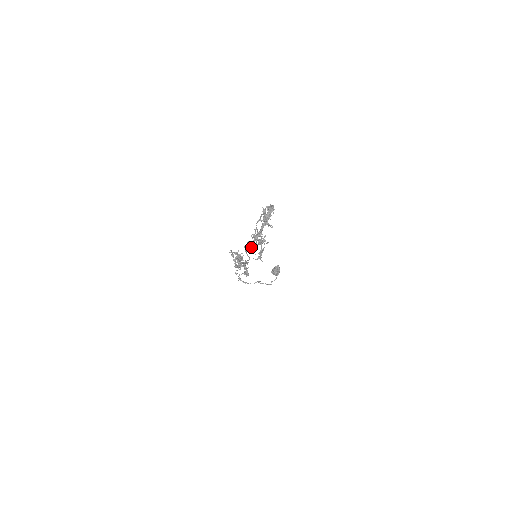
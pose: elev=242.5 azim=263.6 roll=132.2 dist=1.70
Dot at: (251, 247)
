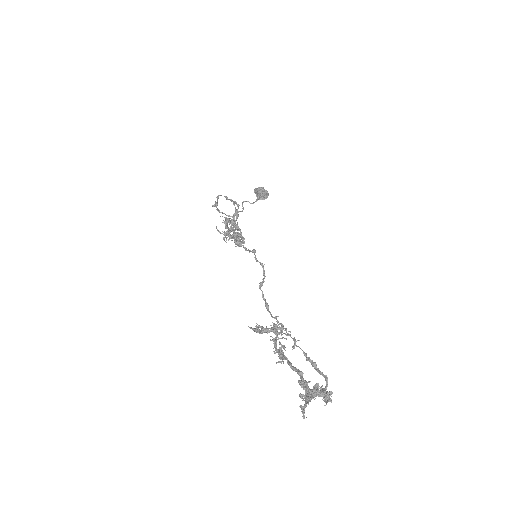
Dot at: (260, 285)
